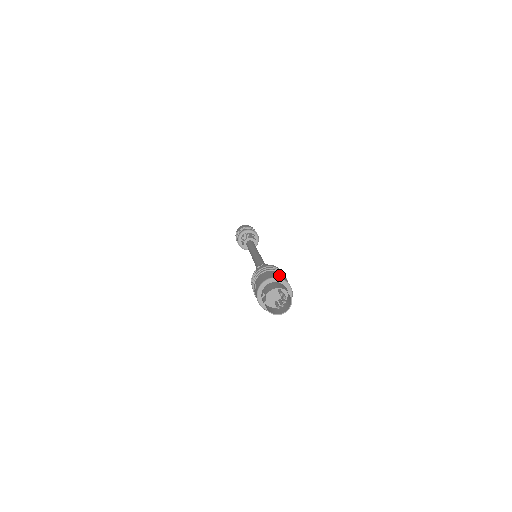
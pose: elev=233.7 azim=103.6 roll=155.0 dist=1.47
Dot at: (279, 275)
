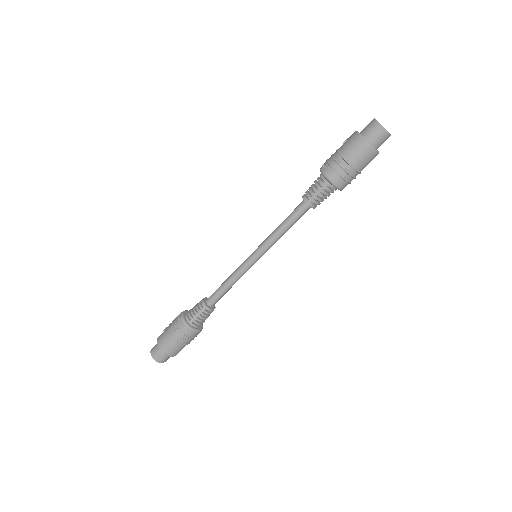
Dot at: occluded
